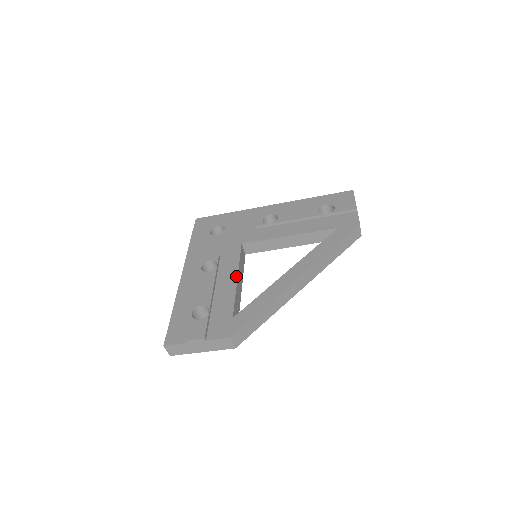
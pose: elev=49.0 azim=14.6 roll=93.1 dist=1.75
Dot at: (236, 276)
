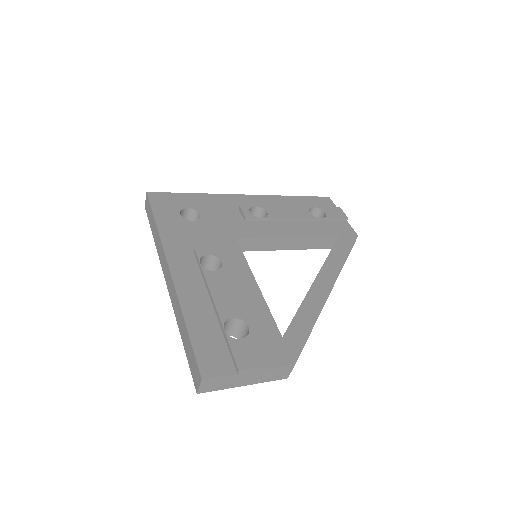
Dot at: (254, 280)
